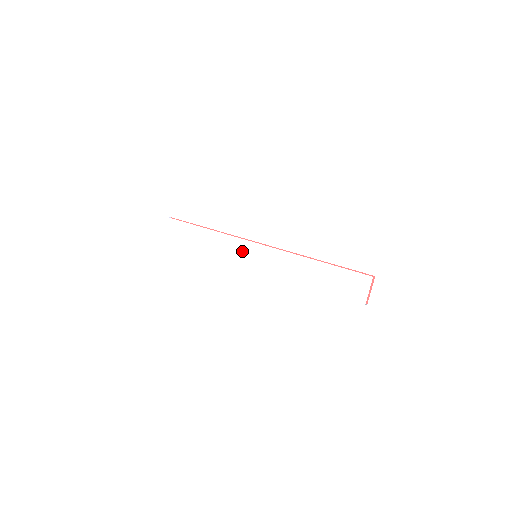
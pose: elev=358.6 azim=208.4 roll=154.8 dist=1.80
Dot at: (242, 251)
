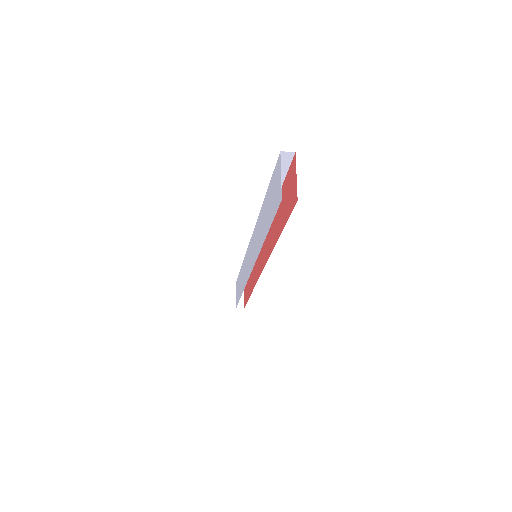
Dot at: (248, 260)
